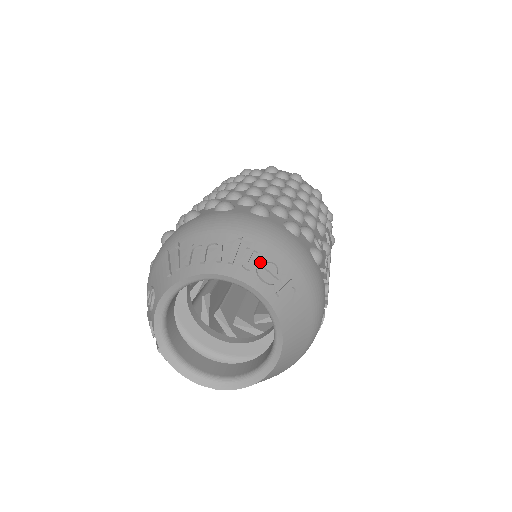
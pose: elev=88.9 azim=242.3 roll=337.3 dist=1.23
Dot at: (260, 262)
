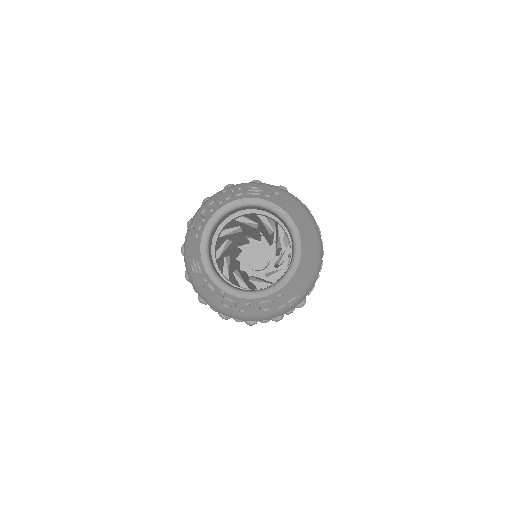
Dot at: (245, 189)
